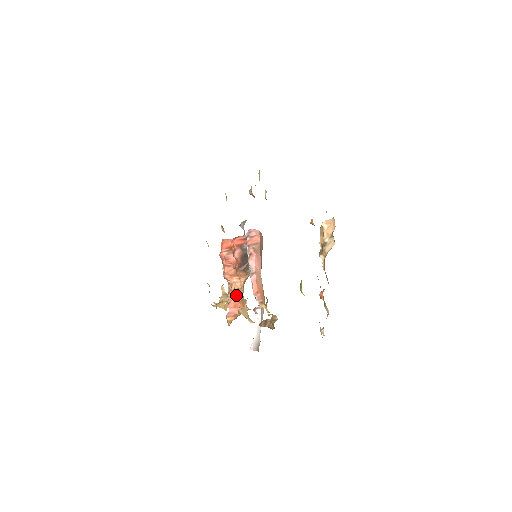
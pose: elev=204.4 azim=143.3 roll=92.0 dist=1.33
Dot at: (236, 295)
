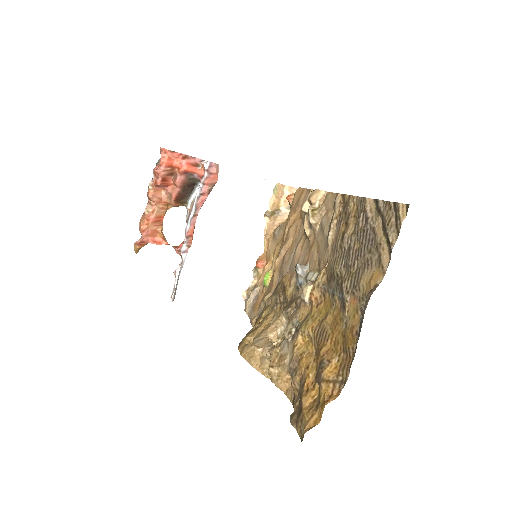
Dot at: occluded
